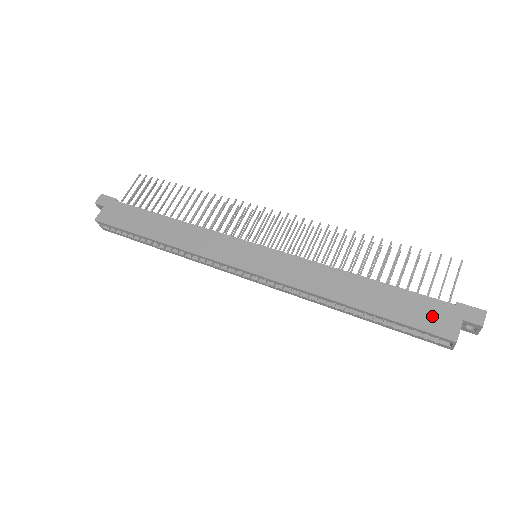
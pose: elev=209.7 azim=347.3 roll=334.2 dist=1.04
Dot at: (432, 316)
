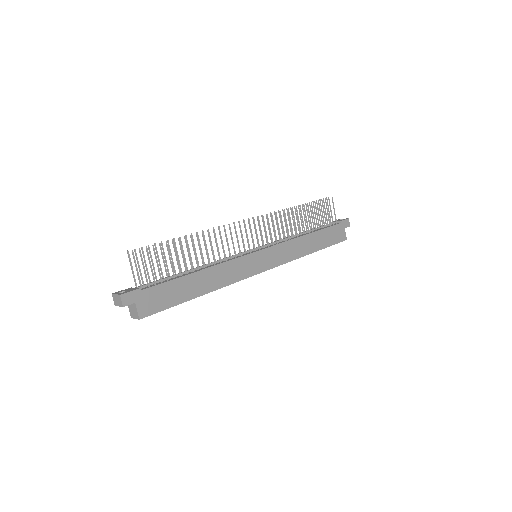
Dot at: (337, 234)
